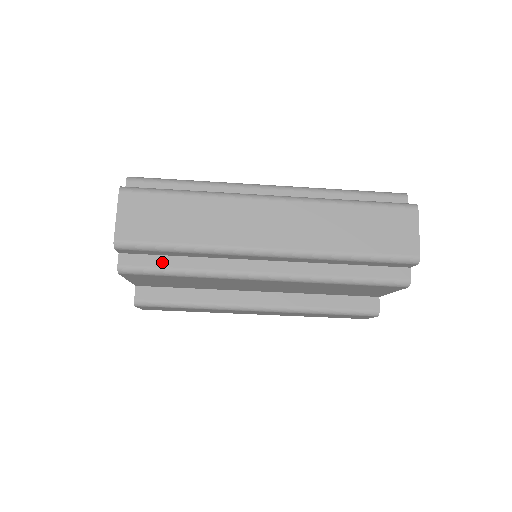
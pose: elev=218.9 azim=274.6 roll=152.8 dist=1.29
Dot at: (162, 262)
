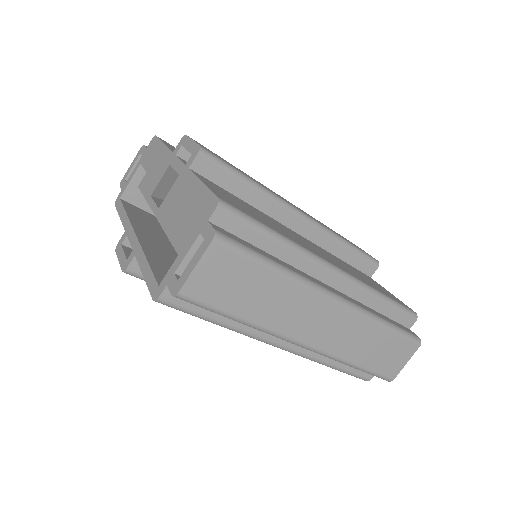
Dot at: (204, 309)
